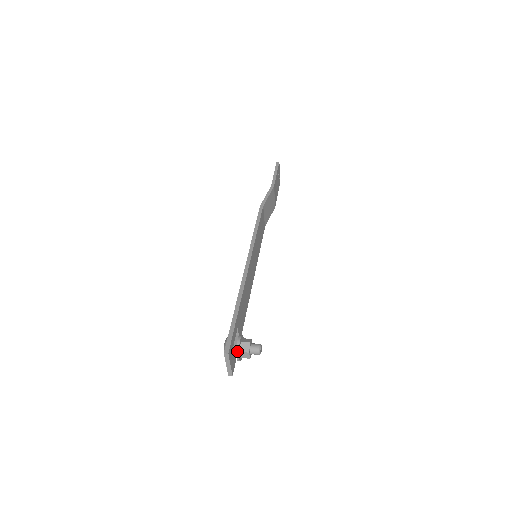
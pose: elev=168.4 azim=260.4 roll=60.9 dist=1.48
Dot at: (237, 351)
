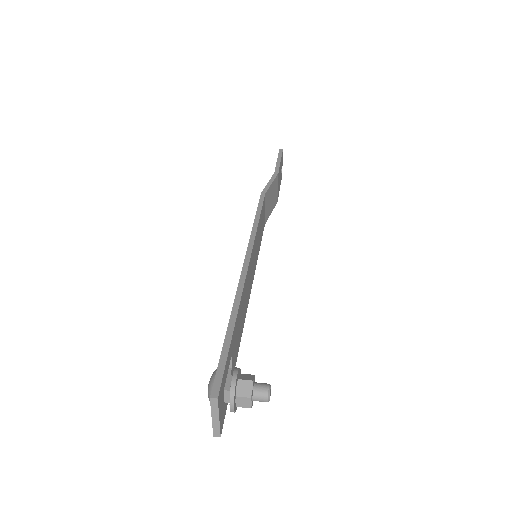
Dot at: (231, 394)
